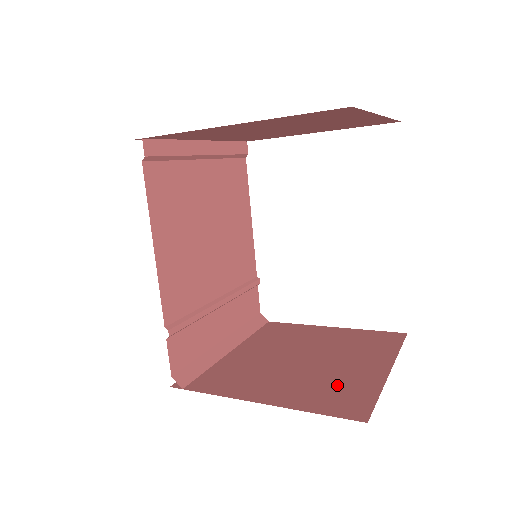
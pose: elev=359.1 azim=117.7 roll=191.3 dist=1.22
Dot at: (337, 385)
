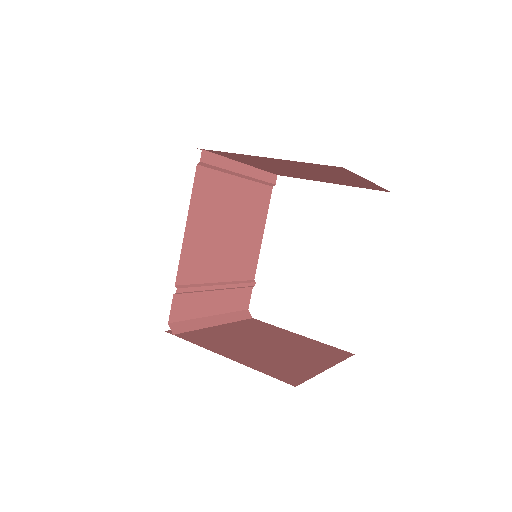
Dot at: (285, 364)
